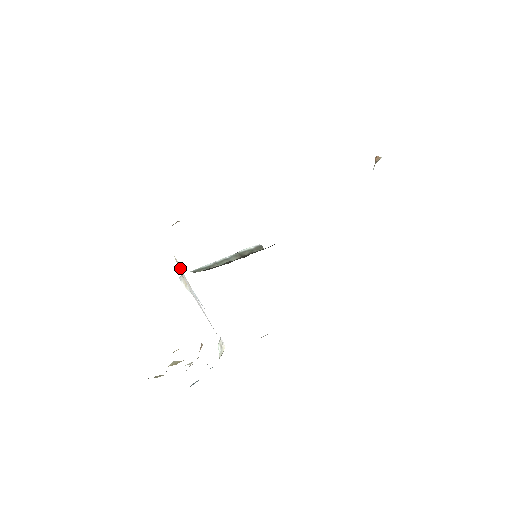
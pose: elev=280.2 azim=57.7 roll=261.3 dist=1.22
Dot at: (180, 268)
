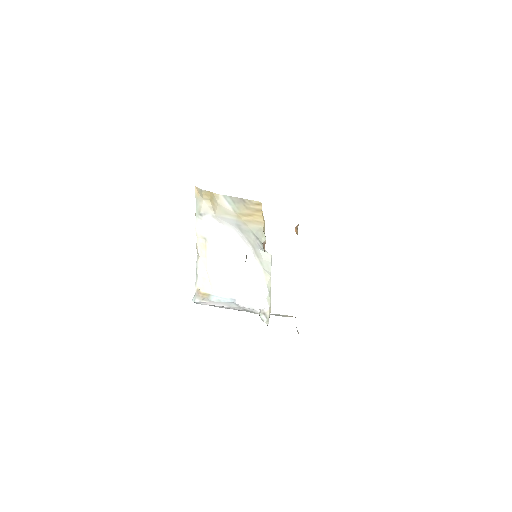
Dot at: (200, 264)
